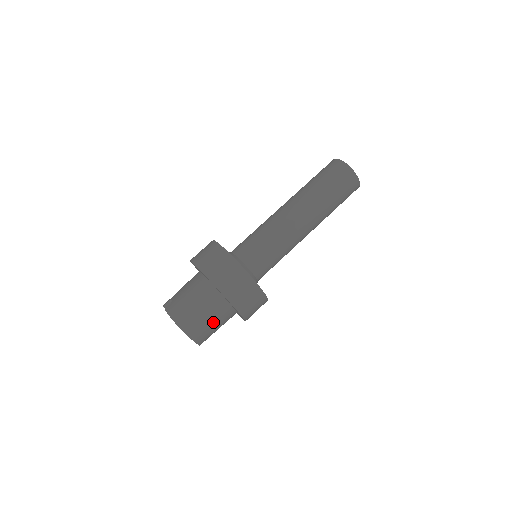
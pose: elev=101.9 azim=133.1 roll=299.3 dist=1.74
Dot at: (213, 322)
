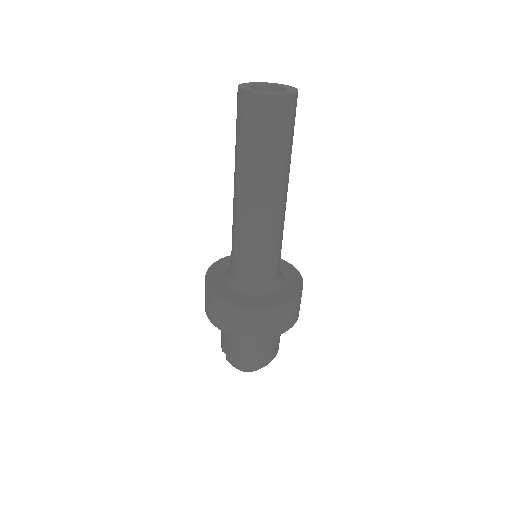
Dot at: (273, 341)
